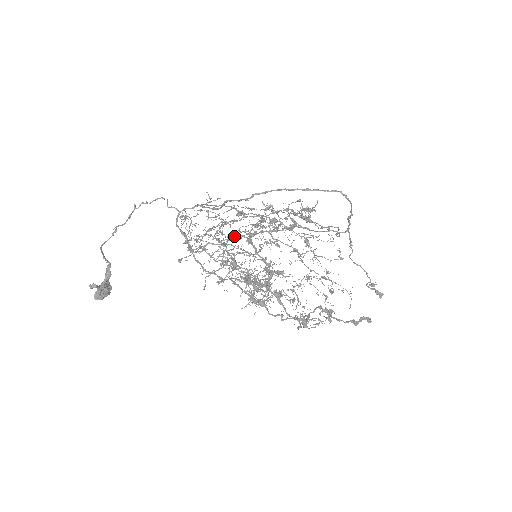
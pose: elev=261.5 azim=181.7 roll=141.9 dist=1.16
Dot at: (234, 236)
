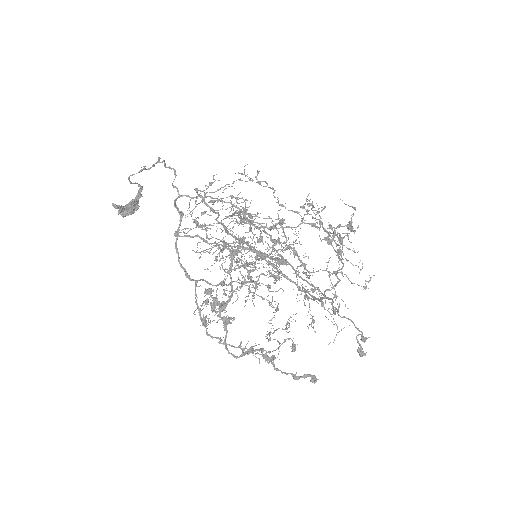
Dot at: (211, 249)
